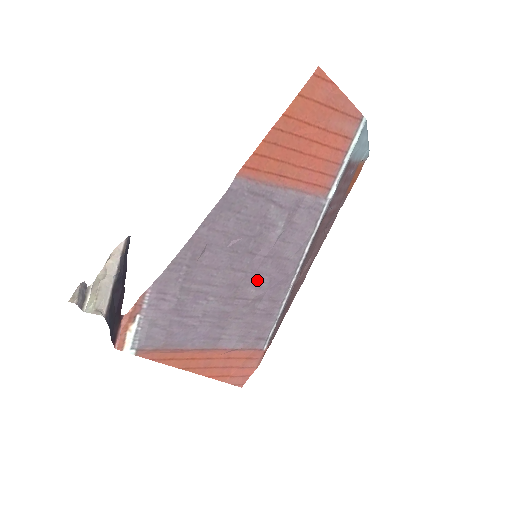
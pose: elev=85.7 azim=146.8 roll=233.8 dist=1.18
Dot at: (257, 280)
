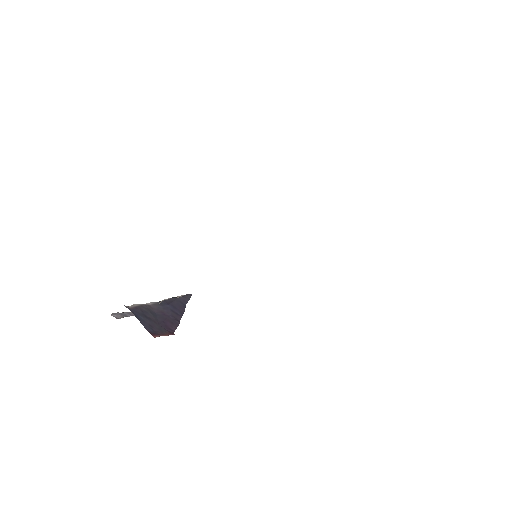
Dot at: occluded
